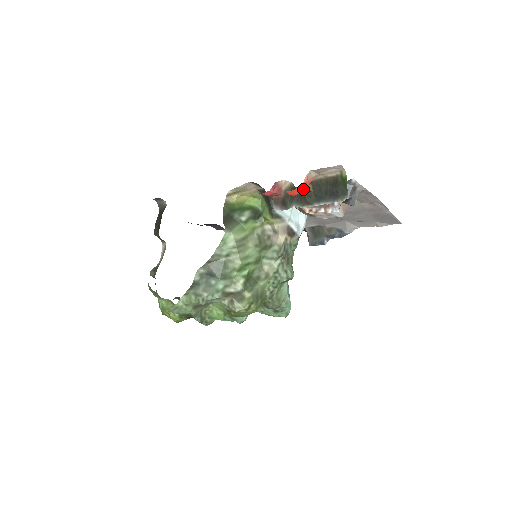
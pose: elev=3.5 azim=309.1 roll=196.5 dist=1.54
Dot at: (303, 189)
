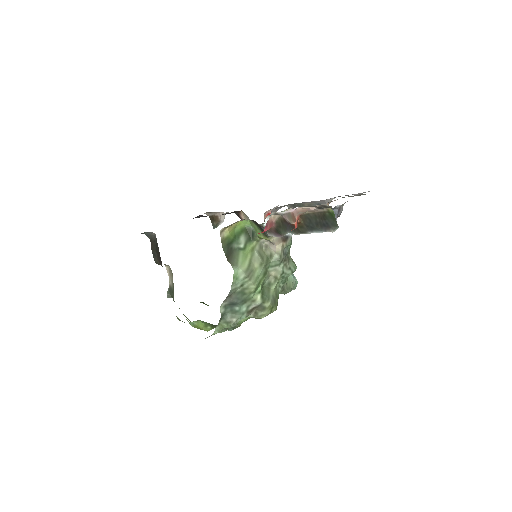
Dot at: occluded
